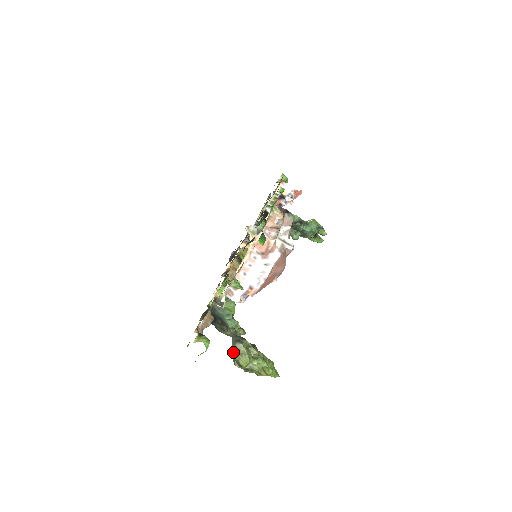
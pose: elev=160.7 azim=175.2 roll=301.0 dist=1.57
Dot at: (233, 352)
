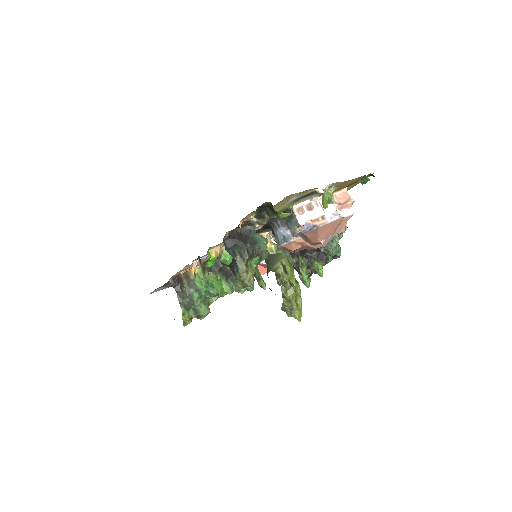
Dot at: (283, 256)
